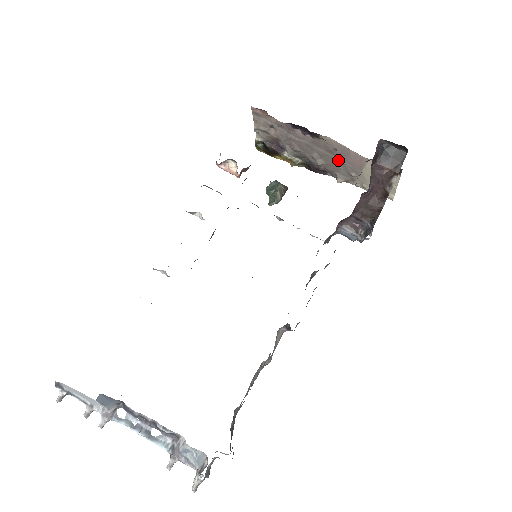
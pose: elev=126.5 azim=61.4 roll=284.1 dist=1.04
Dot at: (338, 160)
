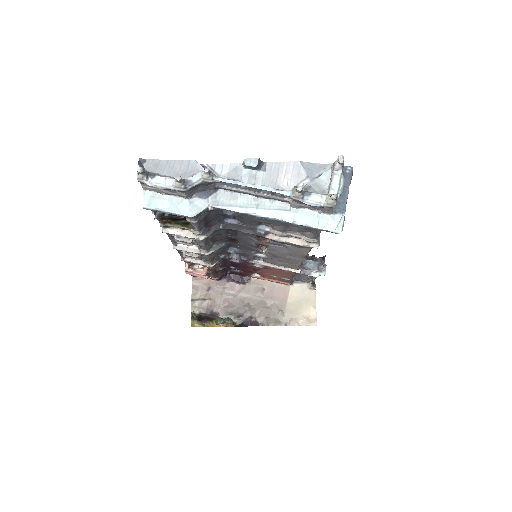
Dot at: (266, 301)
